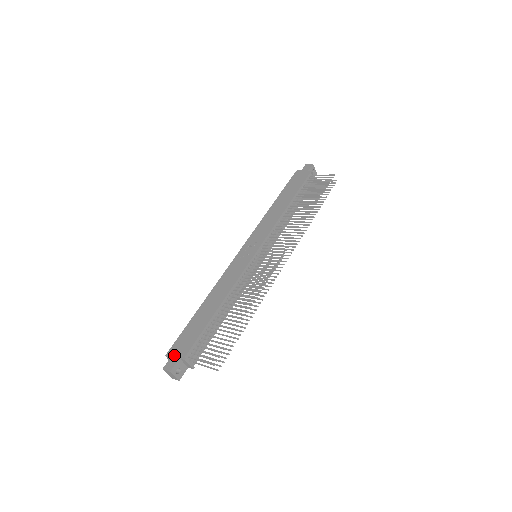
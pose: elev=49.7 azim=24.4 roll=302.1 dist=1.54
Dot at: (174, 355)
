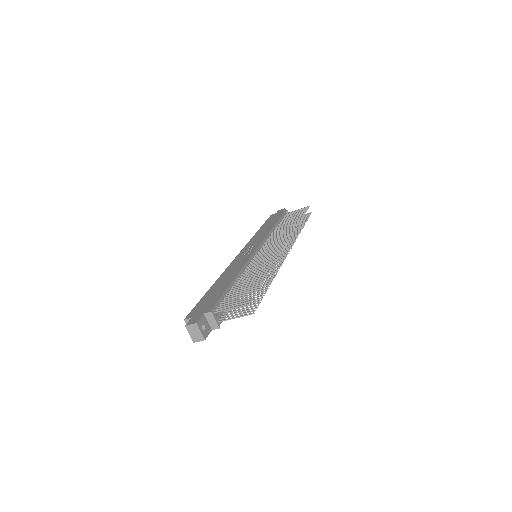
Dot at: (196, 314)
